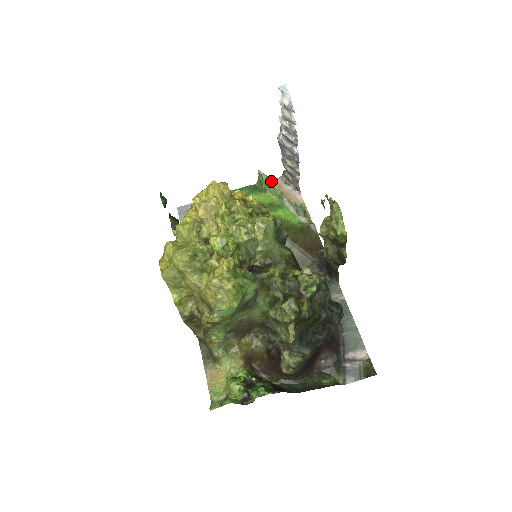
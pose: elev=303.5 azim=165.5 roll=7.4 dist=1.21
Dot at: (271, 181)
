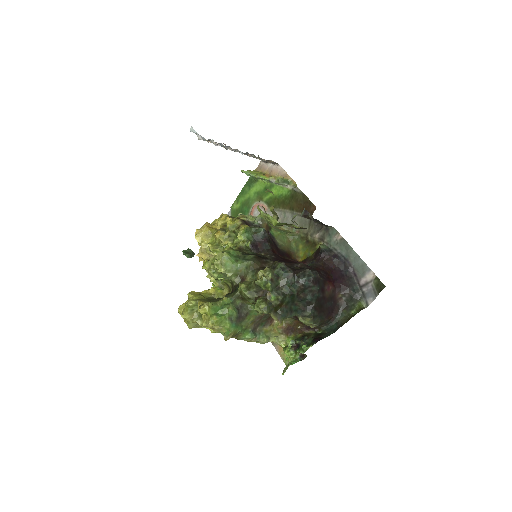
Dot at: (252, 174)
